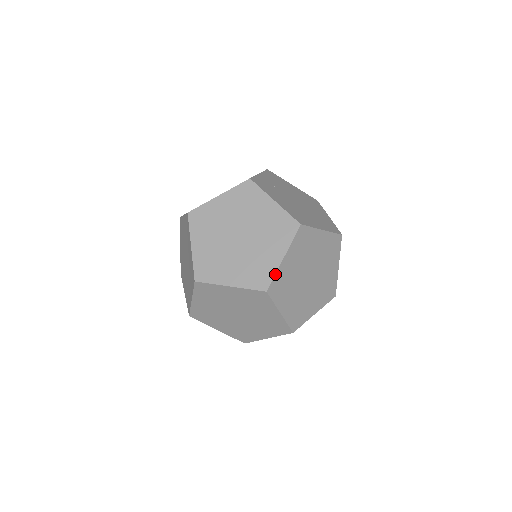
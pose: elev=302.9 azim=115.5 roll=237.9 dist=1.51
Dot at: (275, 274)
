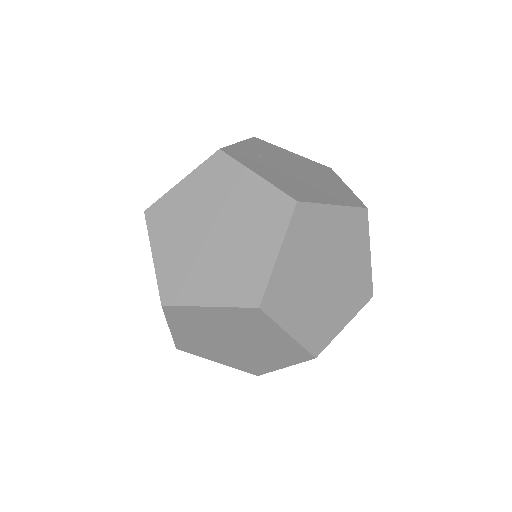
Dot at: (268, 280)
